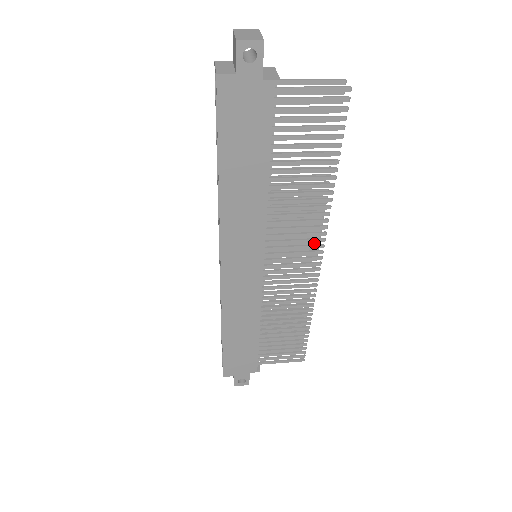
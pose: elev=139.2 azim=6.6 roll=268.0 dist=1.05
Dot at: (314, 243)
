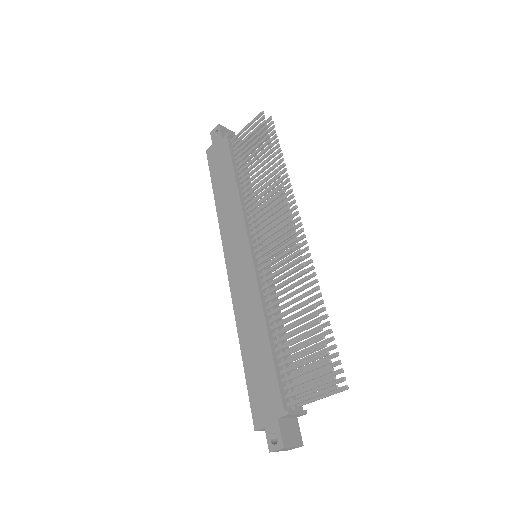
Dot at: (297, 226)
